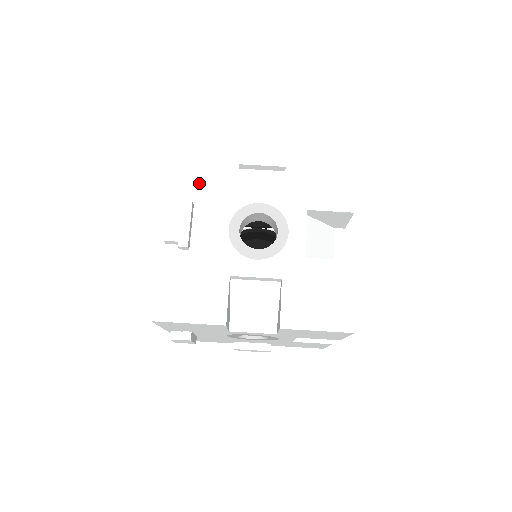
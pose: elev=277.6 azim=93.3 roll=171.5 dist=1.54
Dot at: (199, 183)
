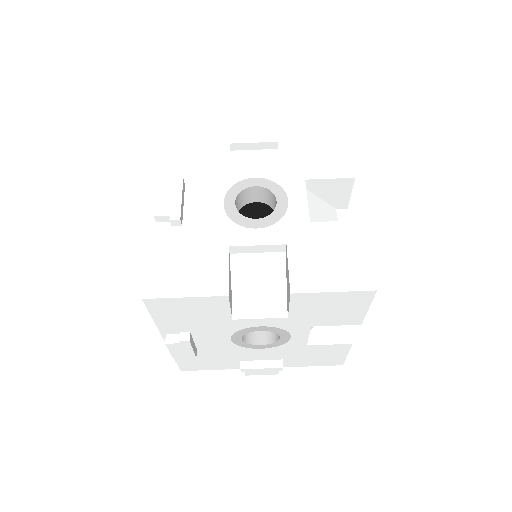
Dot at: (189, 166)
